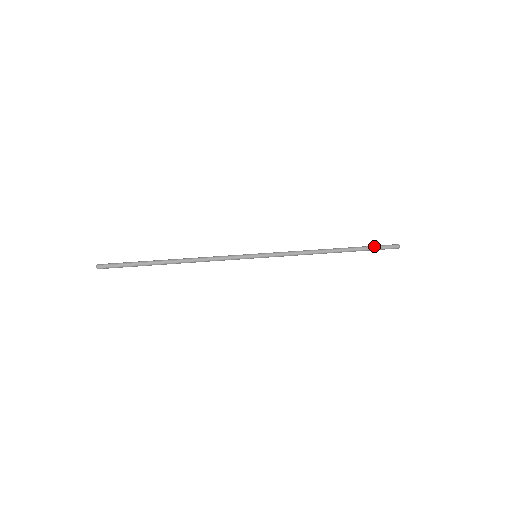
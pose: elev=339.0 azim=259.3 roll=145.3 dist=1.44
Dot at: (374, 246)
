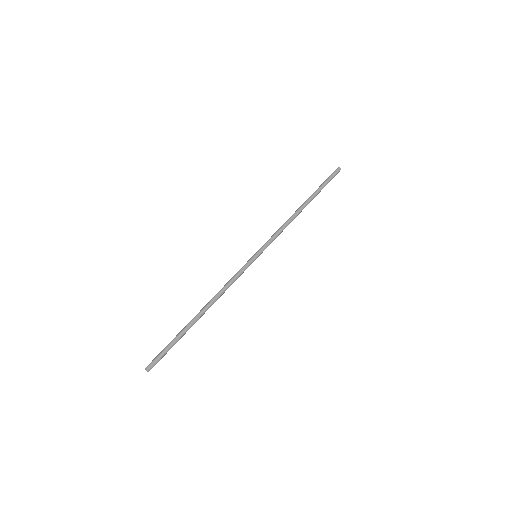
Dot at: (327, 182)
